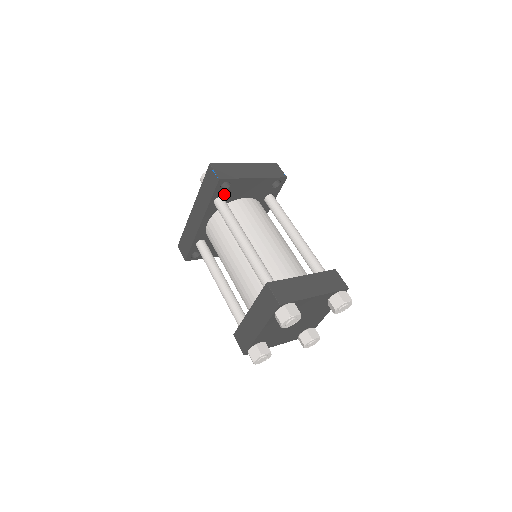
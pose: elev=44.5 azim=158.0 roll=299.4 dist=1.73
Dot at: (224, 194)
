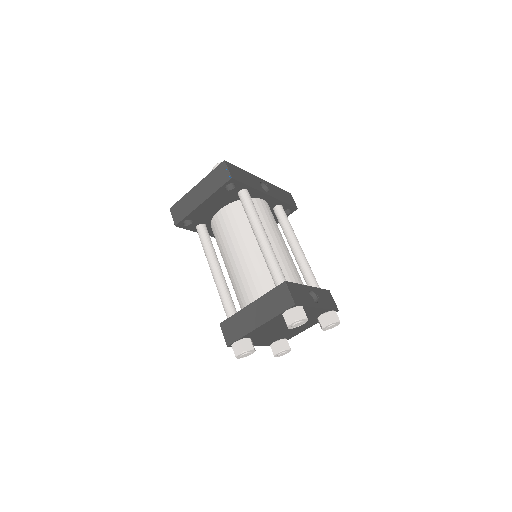
Dot at: (197, 223)
